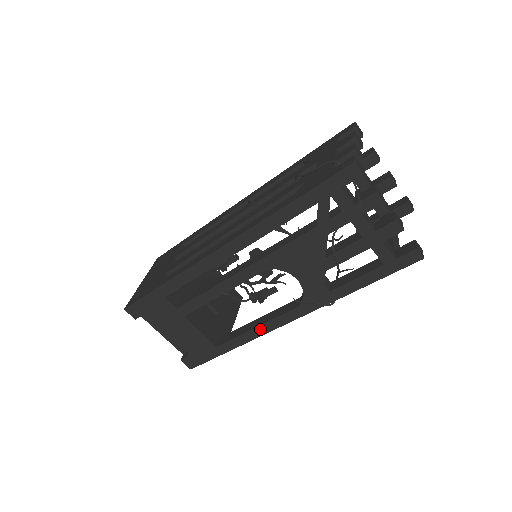
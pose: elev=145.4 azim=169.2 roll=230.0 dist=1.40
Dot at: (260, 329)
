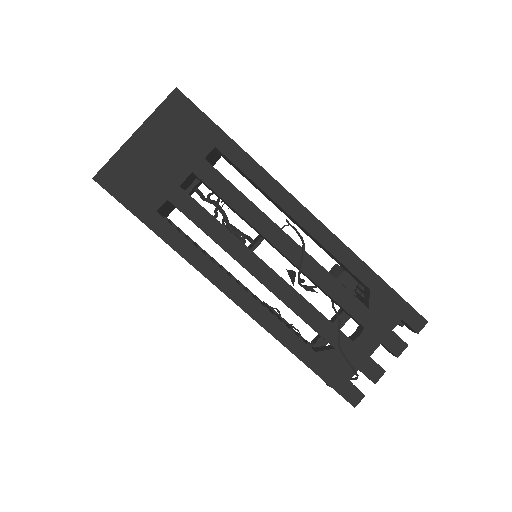
Dot at: occluded
